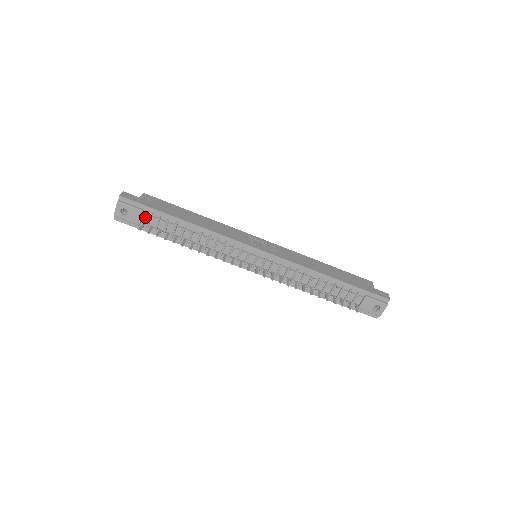
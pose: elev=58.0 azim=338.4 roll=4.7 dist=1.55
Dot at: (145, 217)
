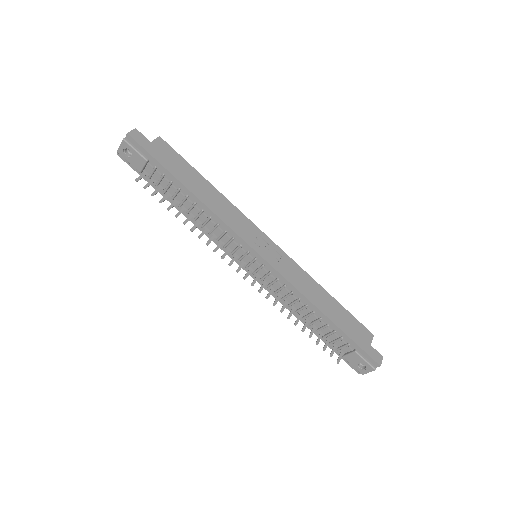
Dot at: (149, 167)
